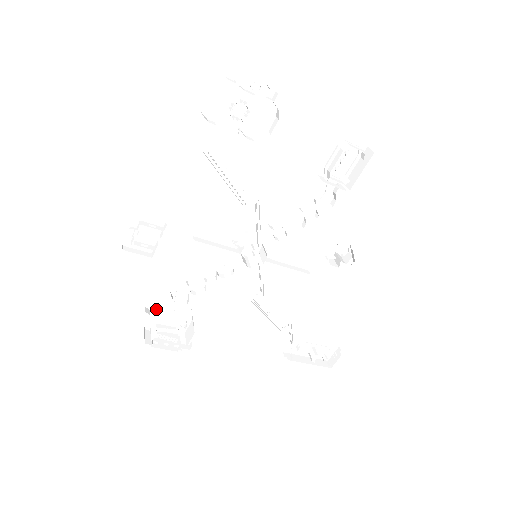
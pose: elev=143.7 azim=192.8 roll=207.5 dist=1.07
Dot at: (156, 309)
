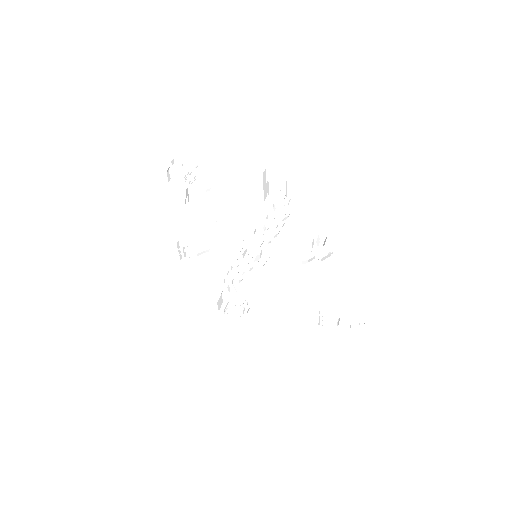
Dot at: (221, 293)
